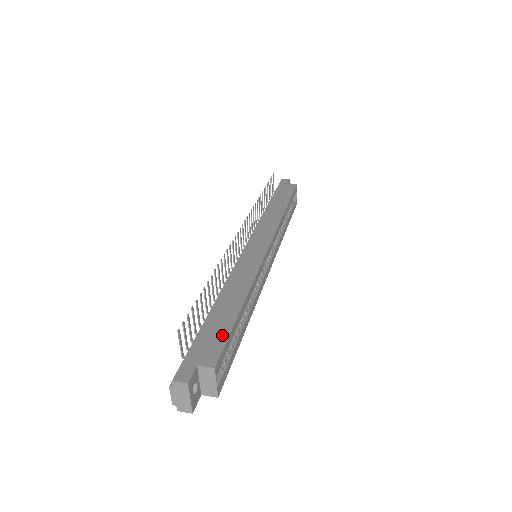
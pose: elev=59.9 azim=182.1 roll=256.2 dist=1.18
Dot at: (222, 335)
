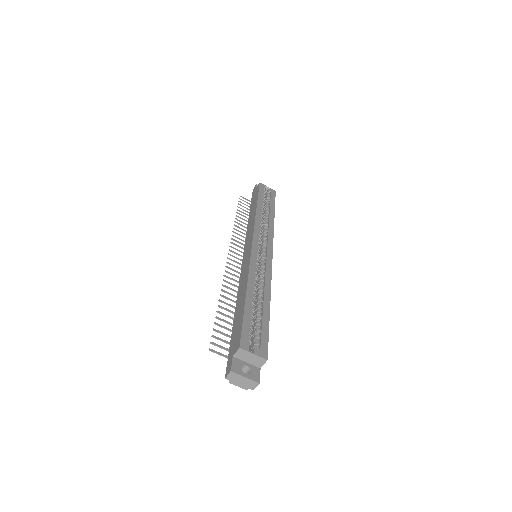
Dot at: (240, 326)
